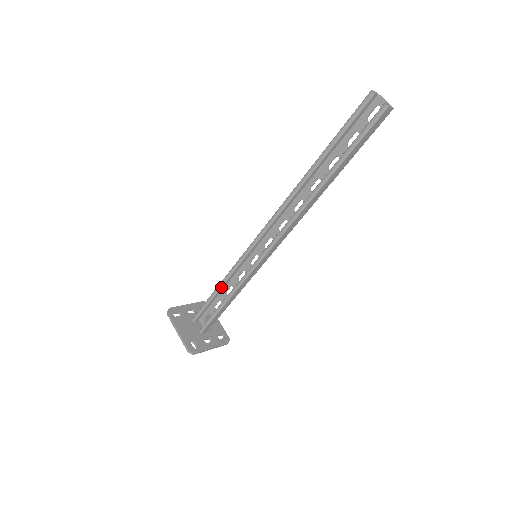
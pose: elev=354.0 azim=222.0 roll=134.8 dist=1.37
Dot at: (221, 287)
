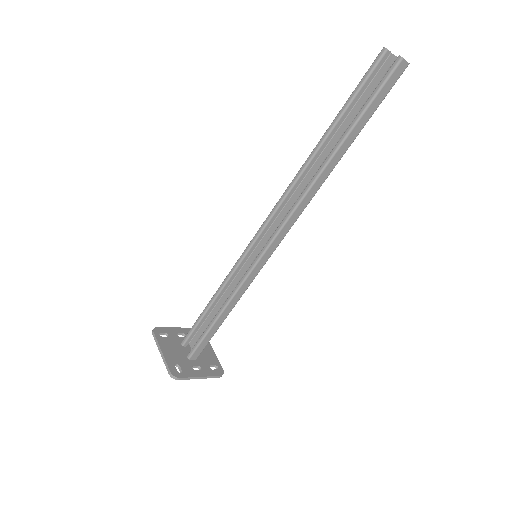
Dot at: (215, 298)
